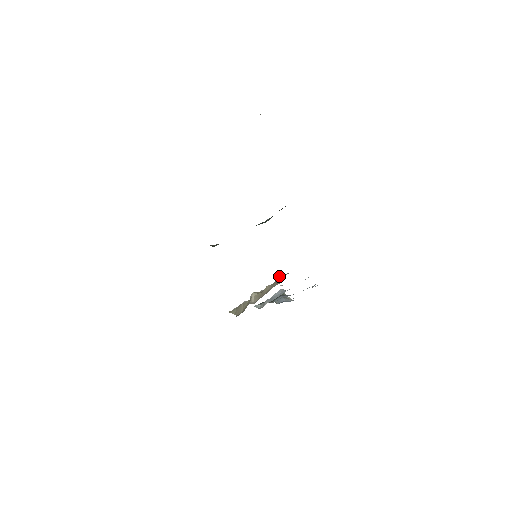
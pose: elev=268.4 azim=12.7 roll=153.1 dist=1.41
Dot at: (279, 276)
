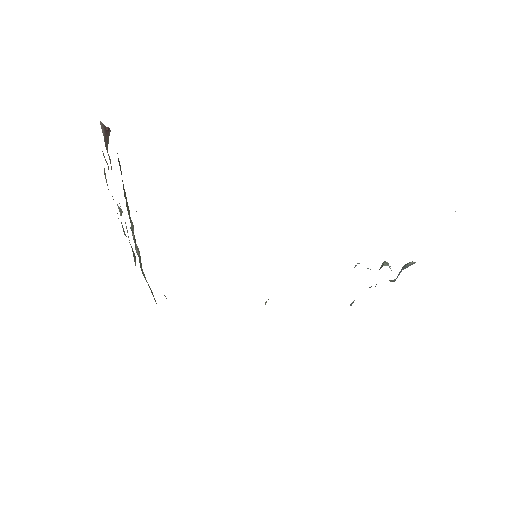
Dot at: occluded
